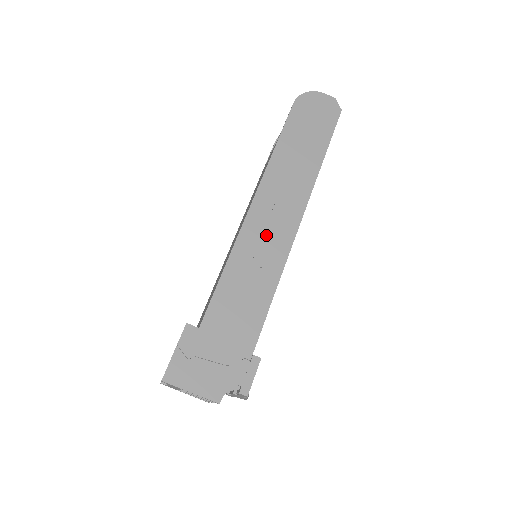
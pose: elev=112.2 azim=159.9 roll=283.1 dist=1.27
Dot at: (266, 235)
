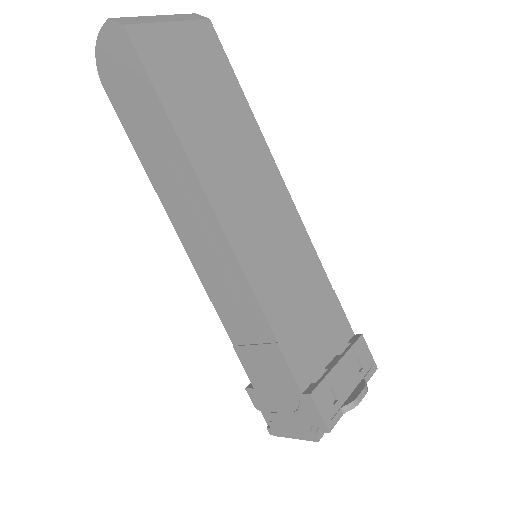
Dot at: (216, 270)
